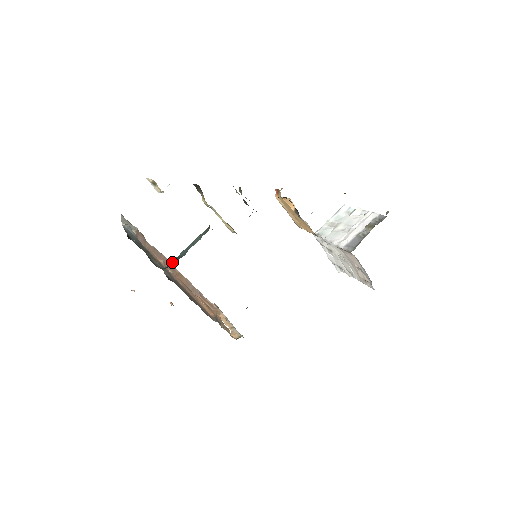
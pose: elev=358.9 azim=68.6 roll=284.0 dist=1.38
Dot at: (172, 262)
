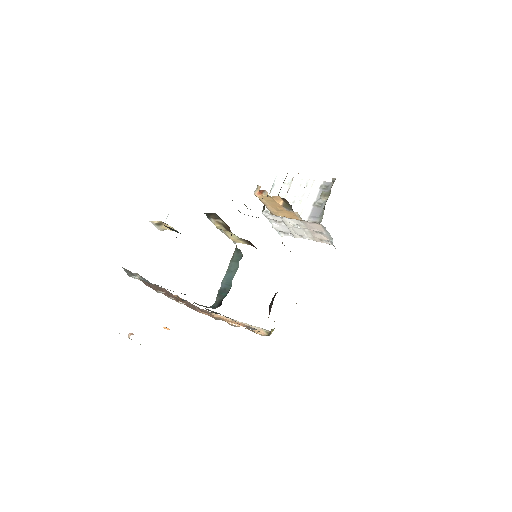
Dot at: (218, 297)
